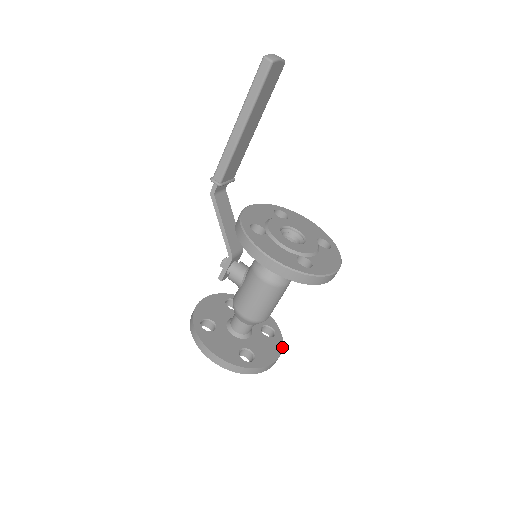
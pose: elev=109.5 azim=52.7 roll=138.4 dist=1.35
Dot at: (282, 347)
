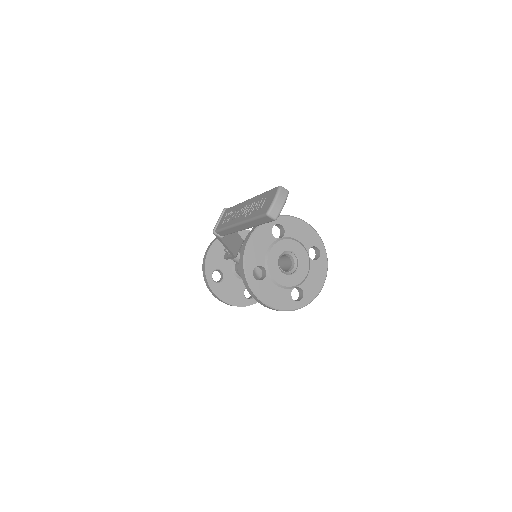
Dot at: occluded
